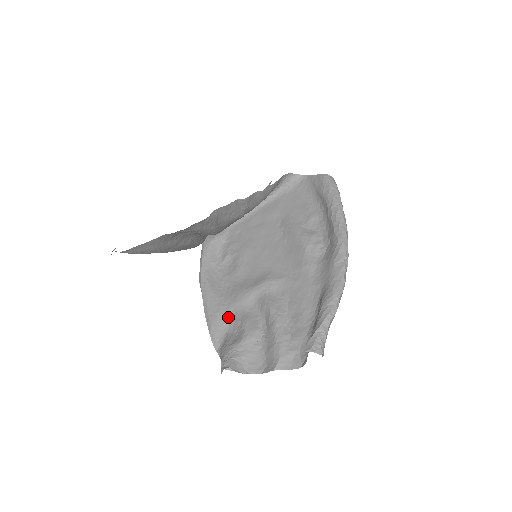
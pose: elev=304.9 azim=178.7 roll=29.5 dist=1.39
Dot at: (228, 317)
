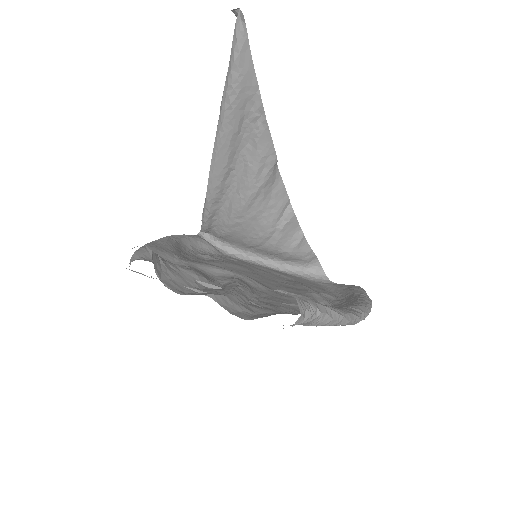
Dot at: (174, 261)
